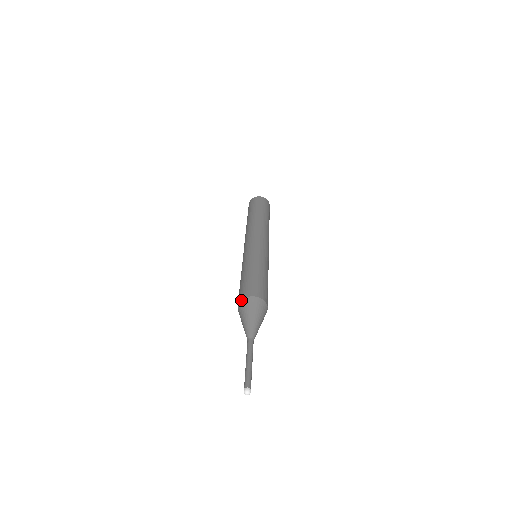
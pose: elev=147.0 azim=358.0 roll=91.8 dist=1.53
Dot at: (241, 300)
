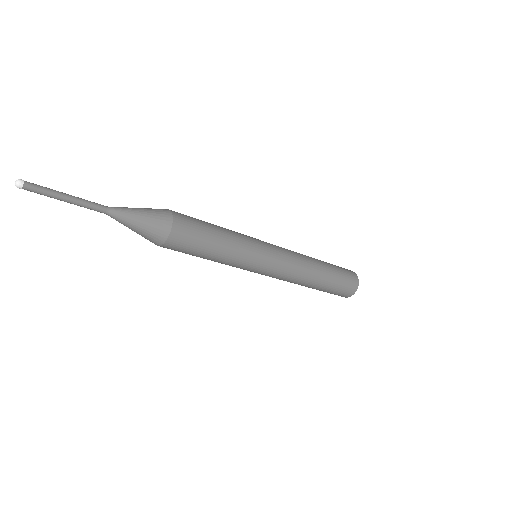
Dot at: occluded
